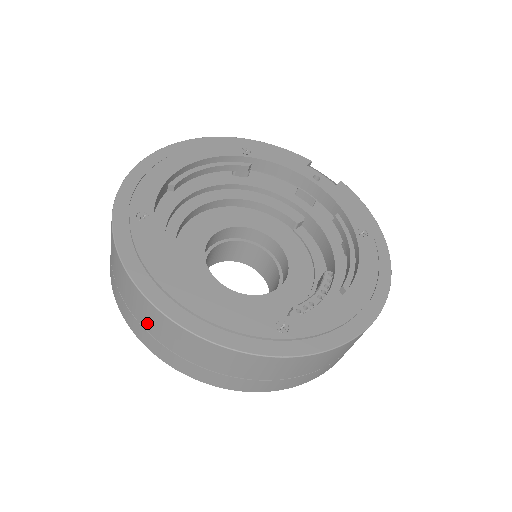
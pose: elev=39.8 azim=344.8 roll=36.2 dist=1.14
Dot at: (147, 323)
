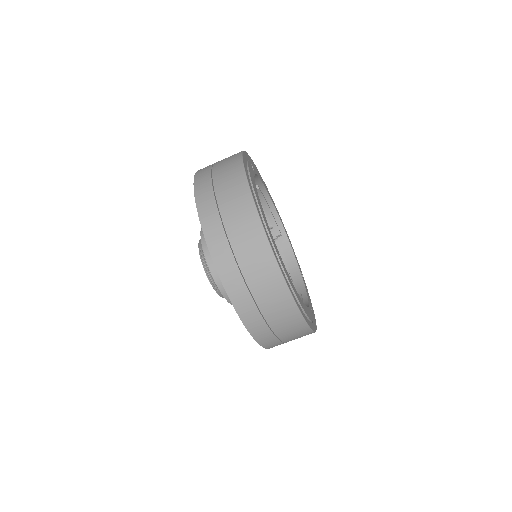
Dot at: (222, 185)
